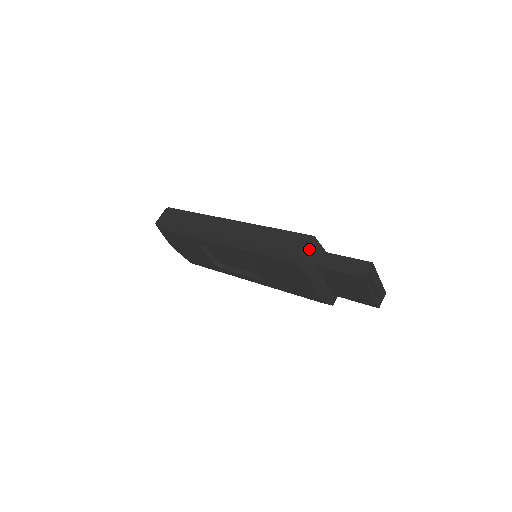
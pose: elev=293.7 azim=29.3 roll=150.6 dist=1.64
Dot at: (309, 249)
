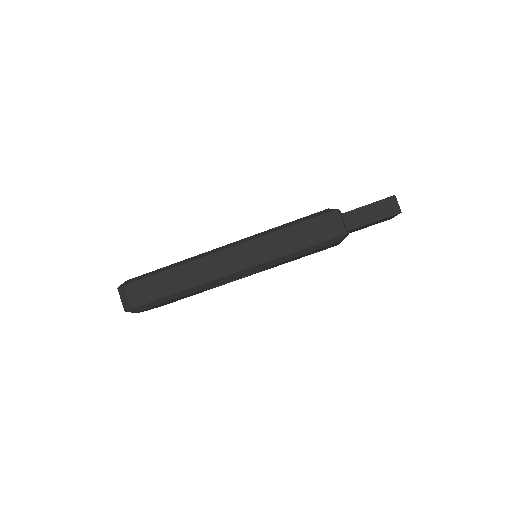
Dot at: (343, 223)
